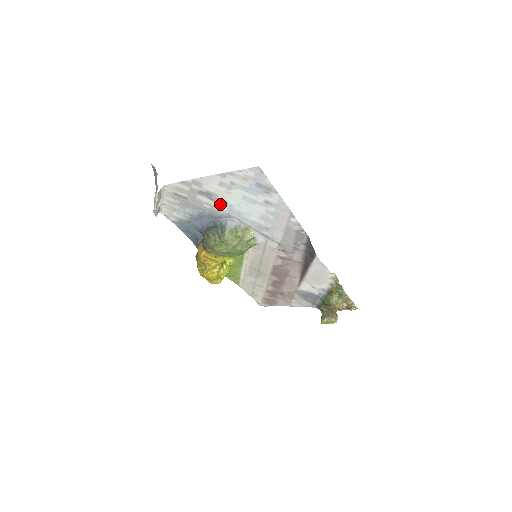
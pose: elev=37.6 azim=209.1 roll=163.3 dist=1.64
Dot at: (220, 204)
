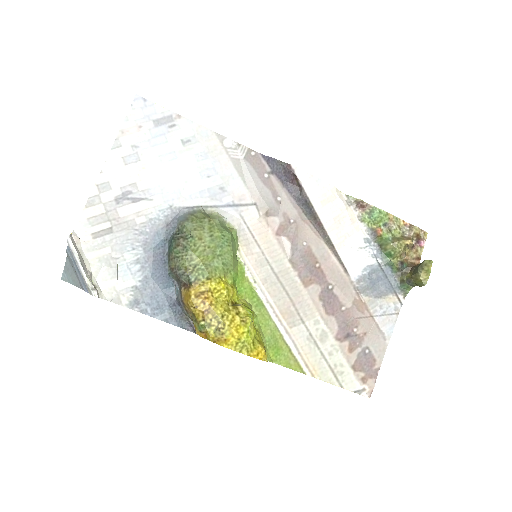
Dot at: (149, 199)
